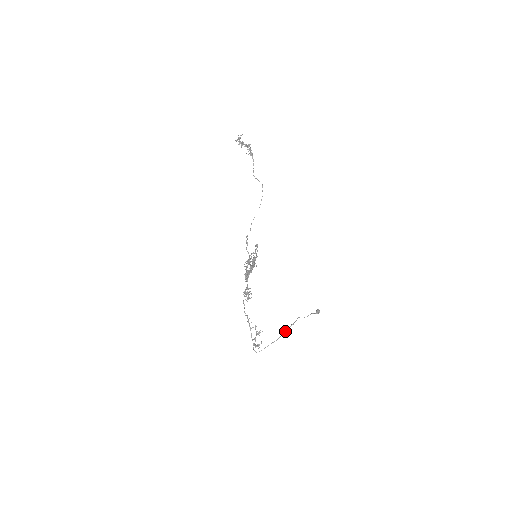
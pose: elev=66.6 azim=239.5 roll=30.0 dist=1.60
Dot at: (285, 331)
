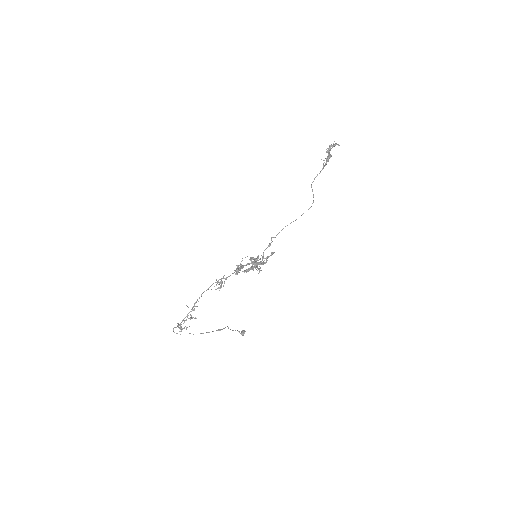
Dot at: occluded
